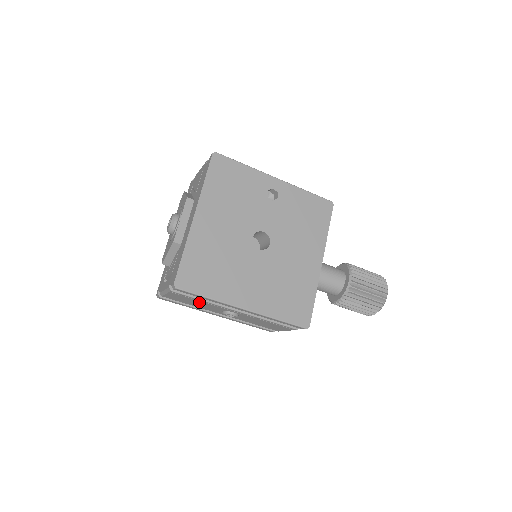
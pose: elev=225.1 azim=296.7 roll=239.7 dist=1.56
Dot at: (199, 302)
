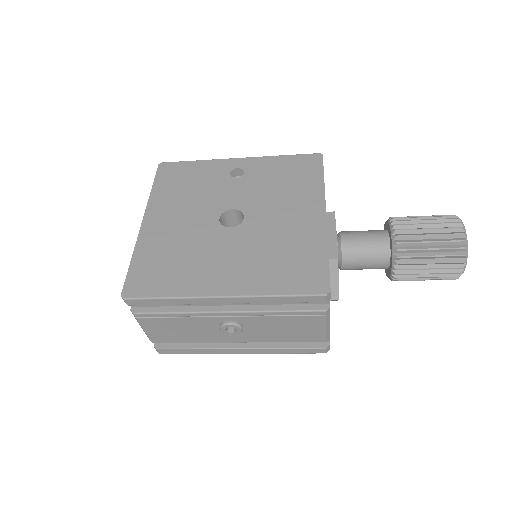
Dot at: (182, 323)
